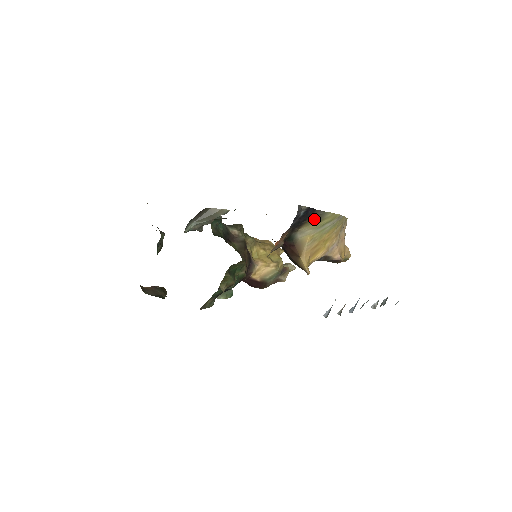
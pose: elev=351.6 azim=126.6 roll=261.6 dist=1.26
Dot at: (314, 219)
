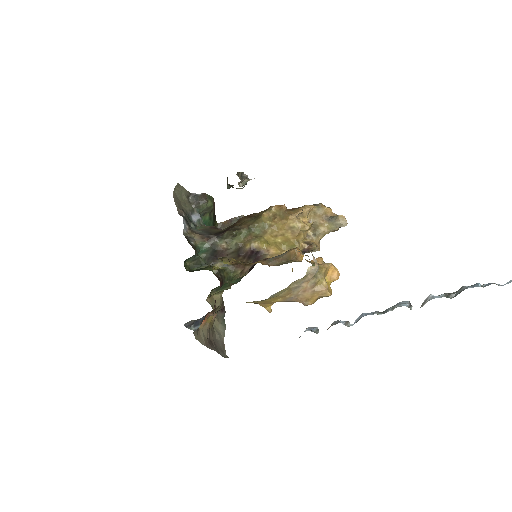
Dot at: occluded
